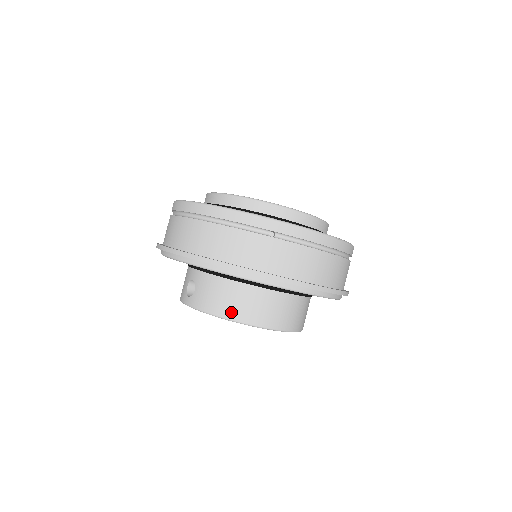
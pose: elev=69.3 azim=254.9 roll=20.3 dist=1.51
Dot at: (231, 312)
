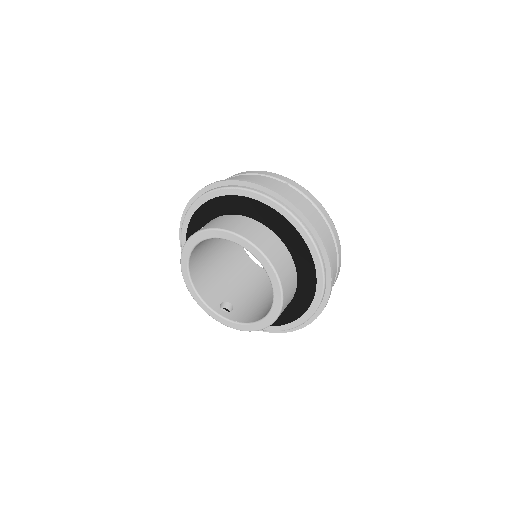
Dot at: (233, 228)
